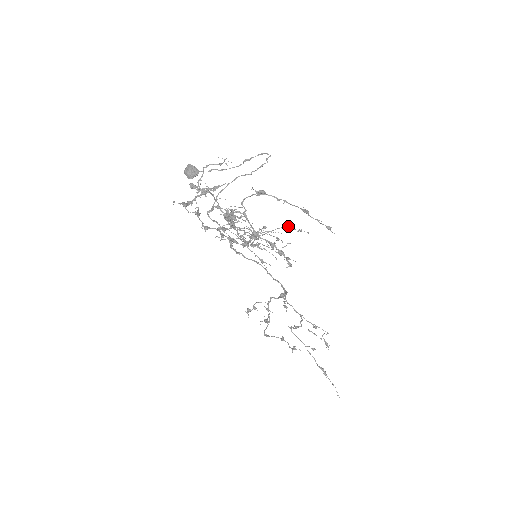
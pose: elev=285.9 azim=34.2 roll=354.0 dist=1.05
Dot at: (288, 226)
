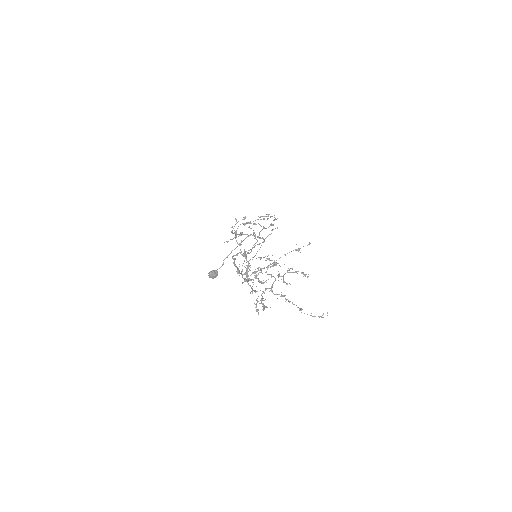
Dot at: occluded
